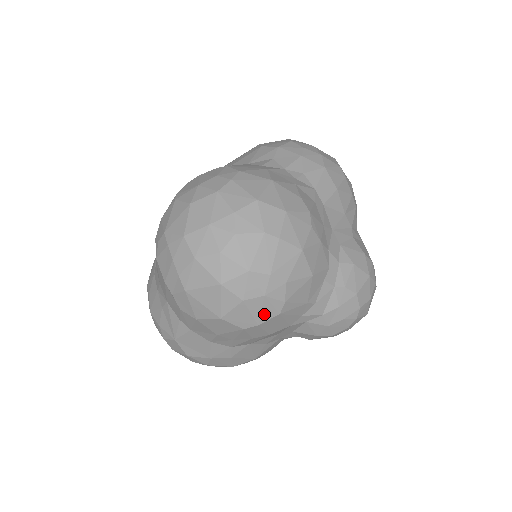
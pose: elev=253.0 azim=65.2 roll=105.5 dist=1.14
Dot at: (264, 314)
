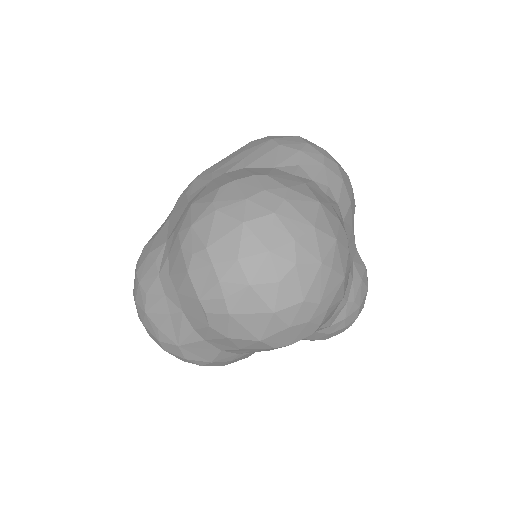
Dot at: (300, 336)
